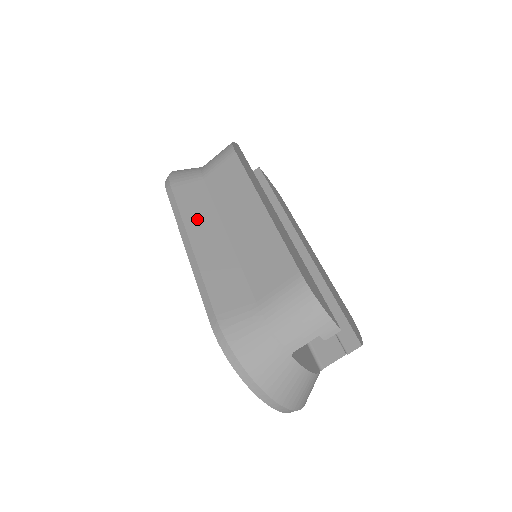
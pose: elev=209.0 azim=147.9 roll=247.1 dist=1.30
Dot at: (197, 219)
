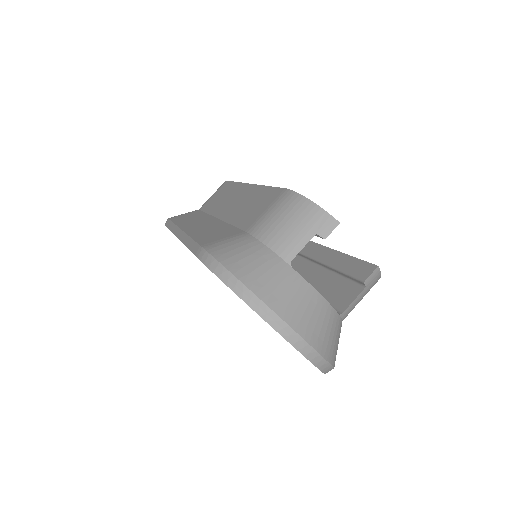
Dot at: (190, 221)
